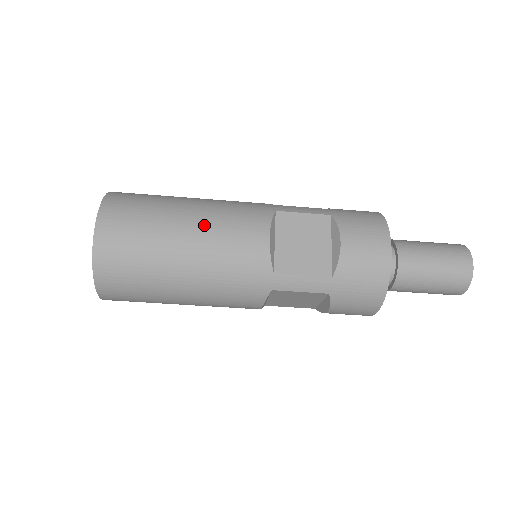
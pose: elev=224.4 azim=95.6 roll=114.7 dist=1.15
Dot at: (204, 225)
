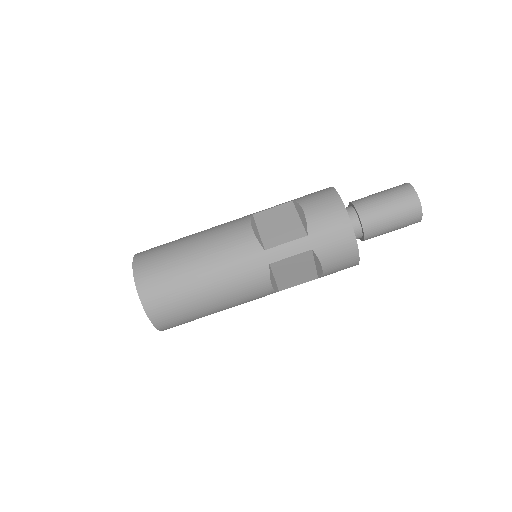
Dot at: (205, 240)
